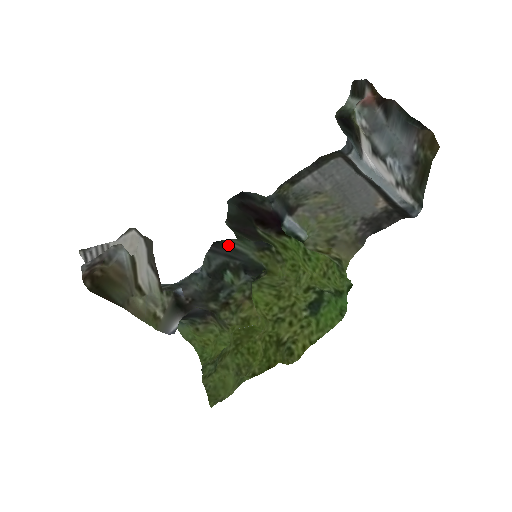
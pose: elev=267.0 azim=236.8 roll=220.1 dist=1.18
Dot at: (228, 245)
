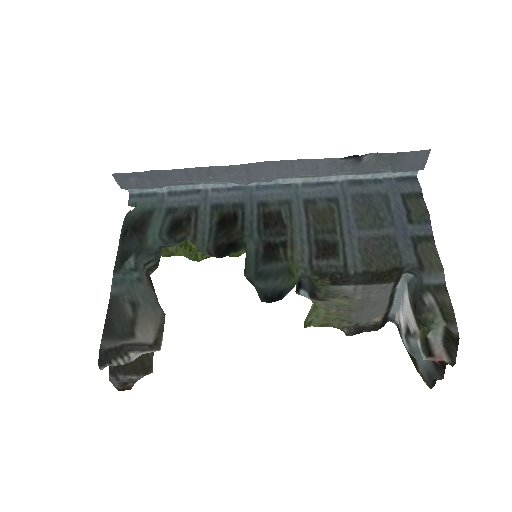
Dot at: (233, 251)
